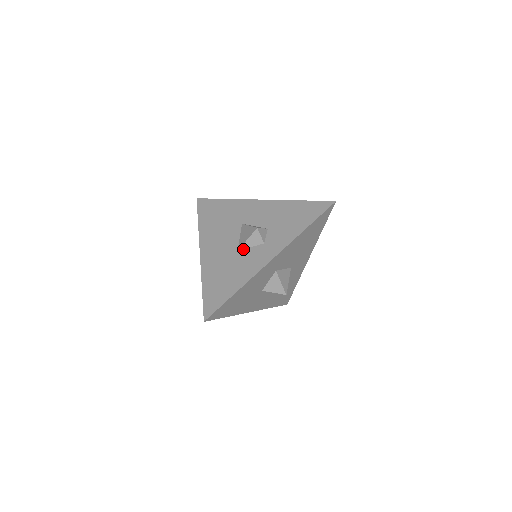
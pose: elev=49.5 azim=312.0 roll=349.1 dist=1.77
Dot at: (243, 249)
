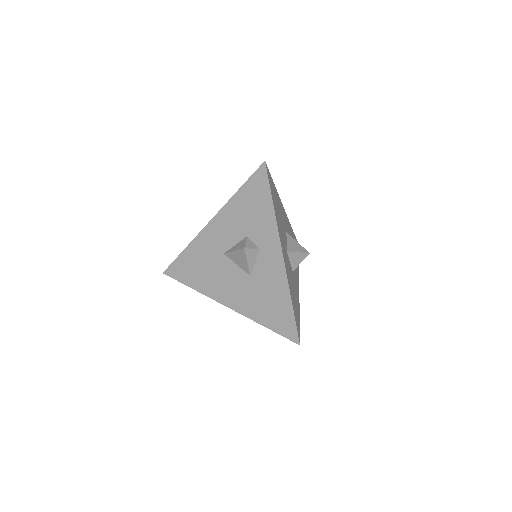
Dot at: (252, 270)
